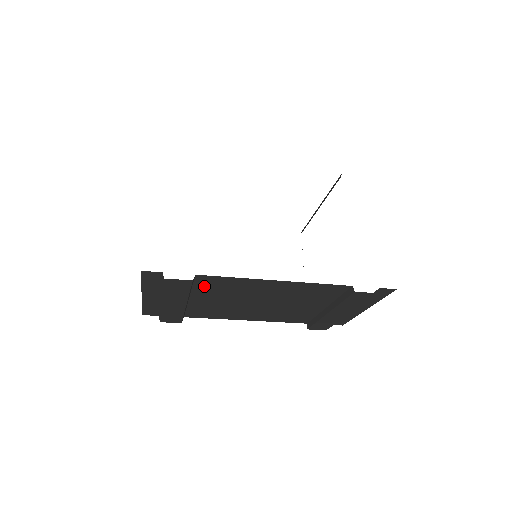
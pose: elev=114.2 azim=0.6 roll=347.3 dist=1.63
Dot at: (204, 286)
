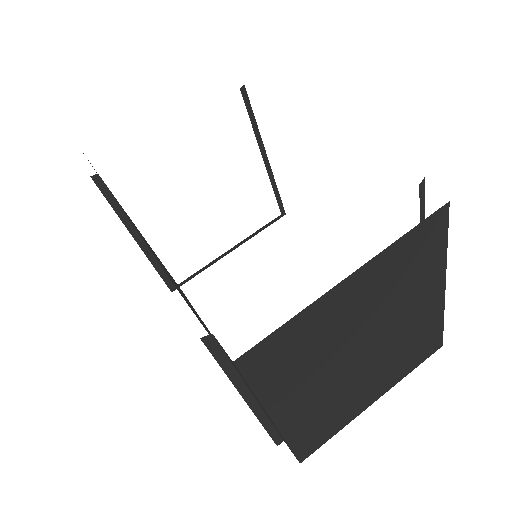
Dot at: occluded
